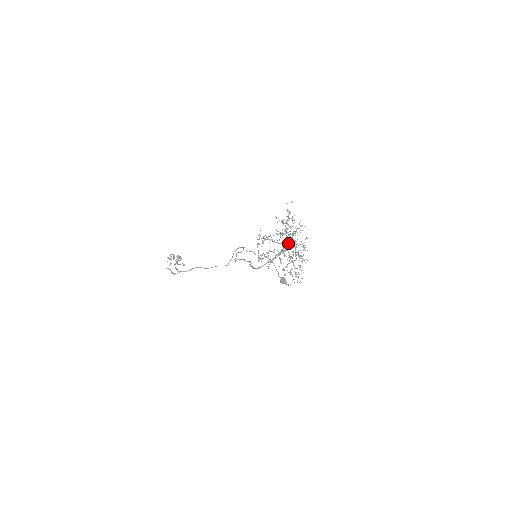
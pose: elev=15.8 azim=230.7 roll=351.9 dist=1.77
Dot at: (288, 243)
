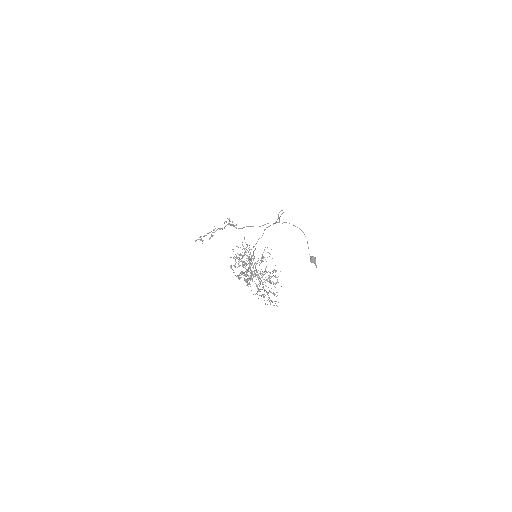
Dot at: (254, 272)
